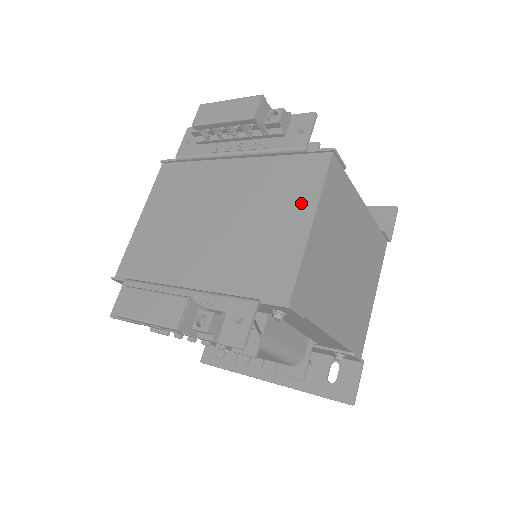
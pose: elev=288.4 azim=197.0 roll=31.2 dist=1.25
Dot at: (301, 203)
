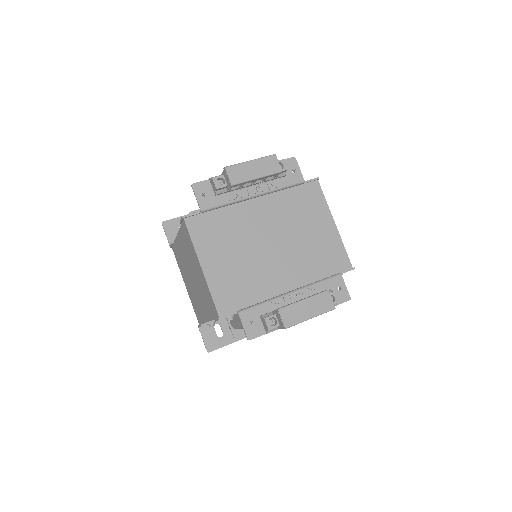
Dot at: (321, 214)
